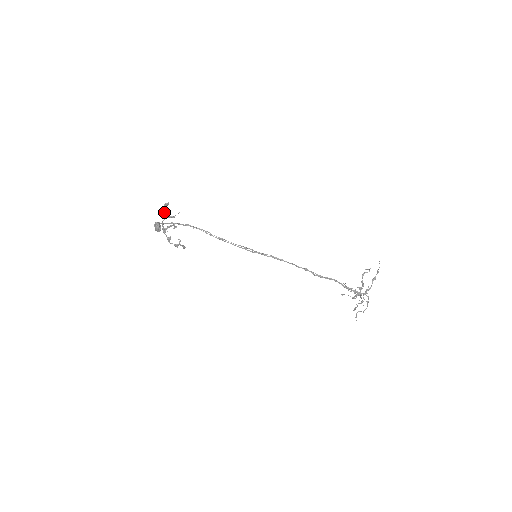
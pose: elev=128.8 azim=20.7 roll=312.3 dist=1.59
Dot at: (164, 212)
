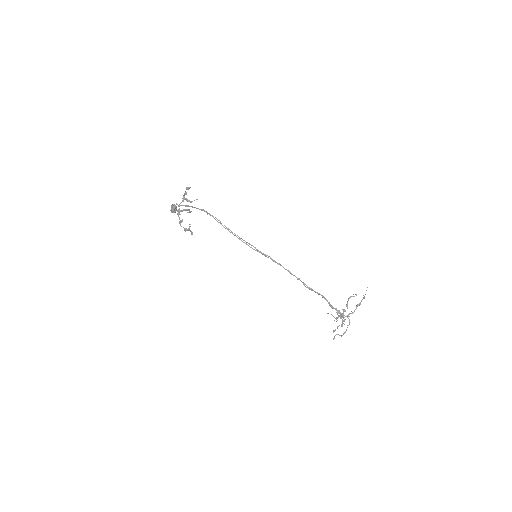
Dot at: (184, 195)
